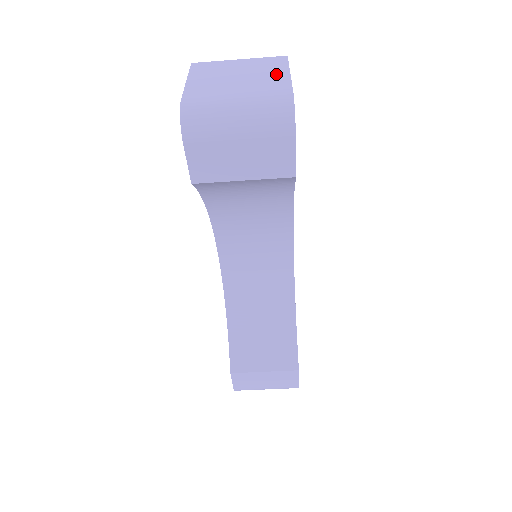
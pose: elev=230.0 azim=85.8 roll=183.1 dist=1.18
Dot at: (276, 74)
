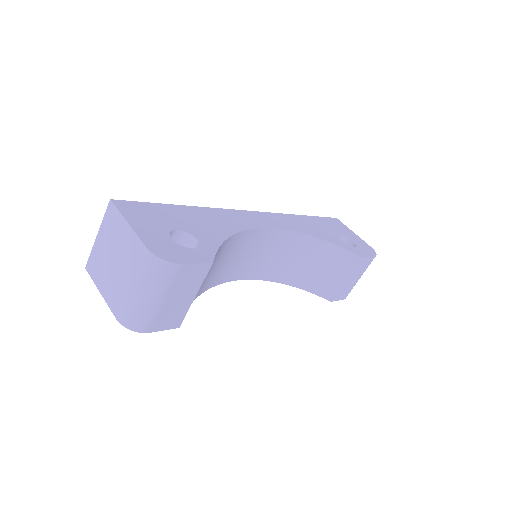
Dot at: (124, 234)
